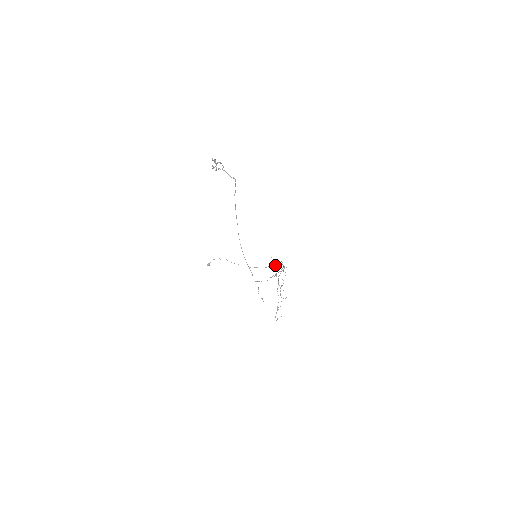
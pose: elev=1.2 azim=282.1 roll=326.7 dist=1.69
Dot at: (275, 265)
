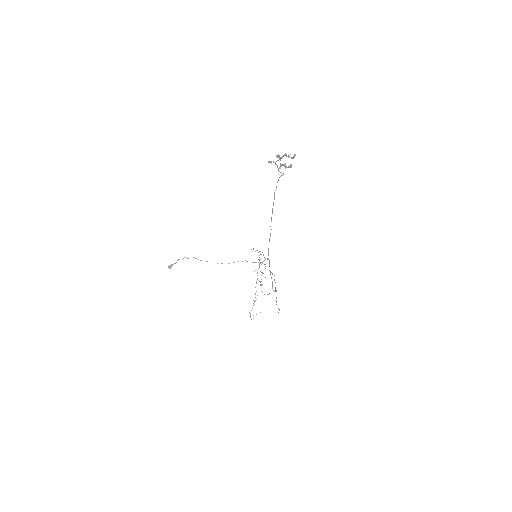
Dot at: (259, 259)
